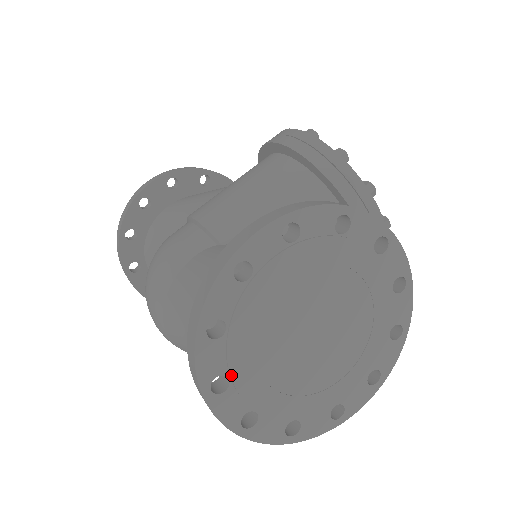
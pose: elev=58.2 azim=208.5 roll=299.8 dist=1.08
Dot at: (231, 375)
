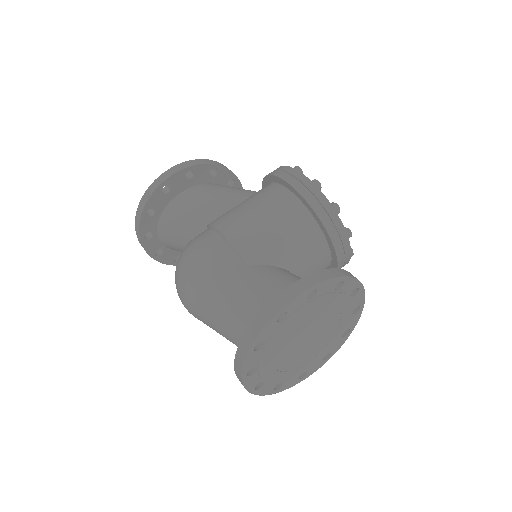
Dot at: (259, 367)
